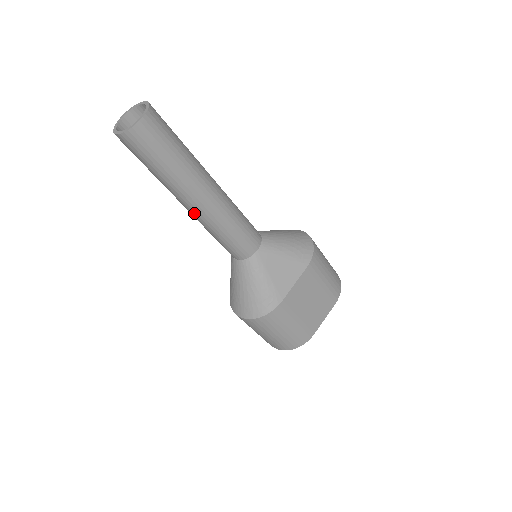
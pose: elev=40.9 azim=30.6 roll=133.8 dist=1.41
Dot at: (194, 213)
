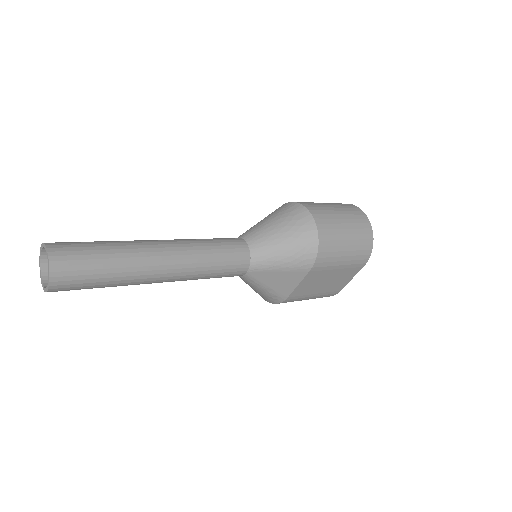
Dot at: occluded
